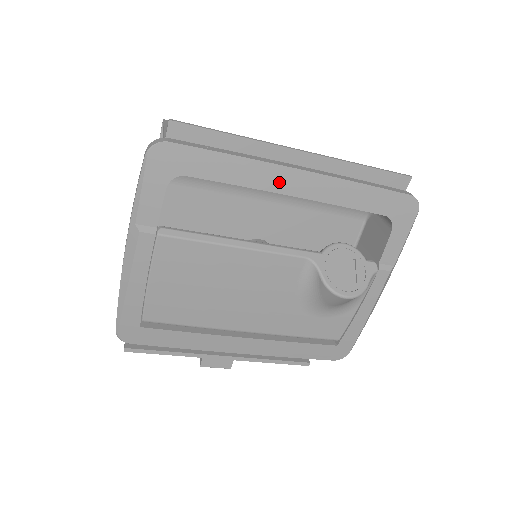
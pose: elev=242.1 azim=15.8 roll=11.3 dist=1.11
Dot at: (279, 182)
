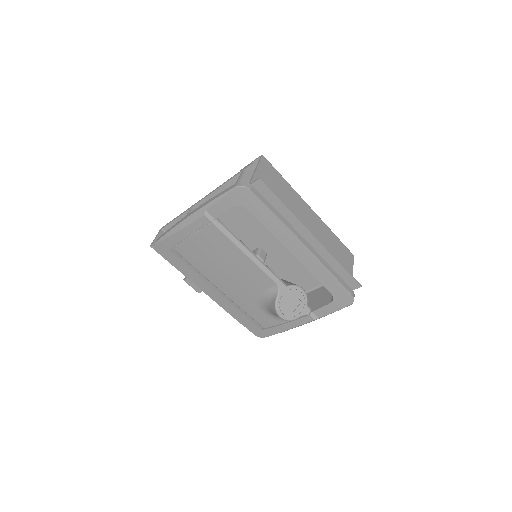
Dot at: (291, 243)
